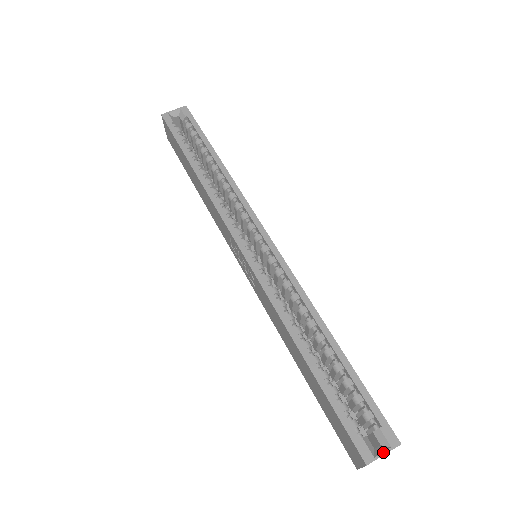
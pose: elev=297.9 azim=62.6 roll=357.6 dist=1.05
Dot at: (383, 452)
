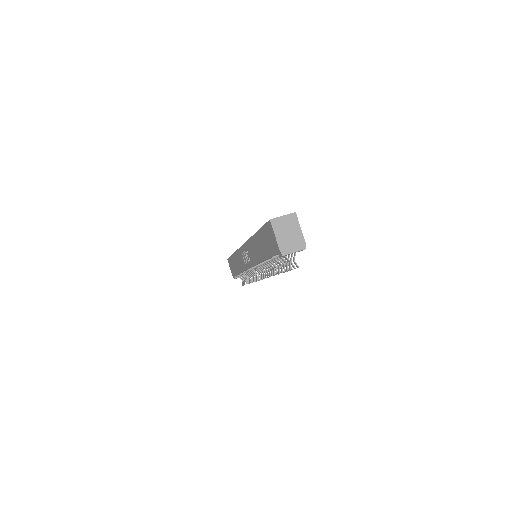
Dot at: (283, 216)
